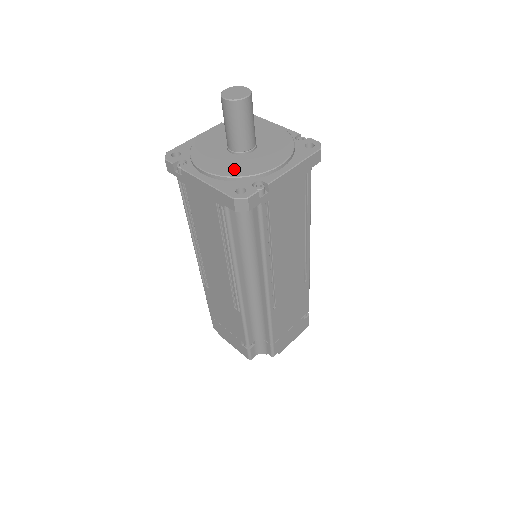
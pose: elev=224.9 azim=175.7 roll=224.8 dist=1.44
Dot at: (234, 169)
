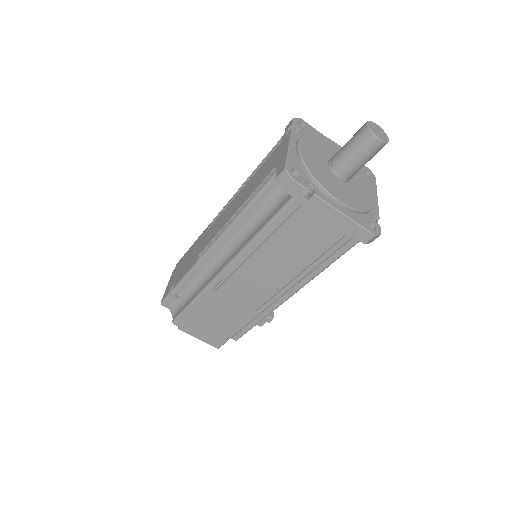
Dot at: (313, 165)
